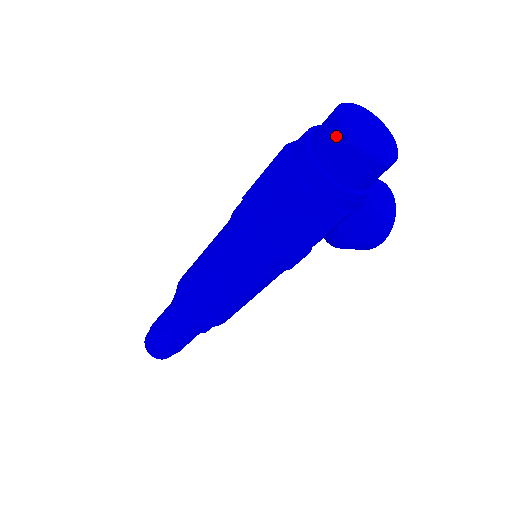
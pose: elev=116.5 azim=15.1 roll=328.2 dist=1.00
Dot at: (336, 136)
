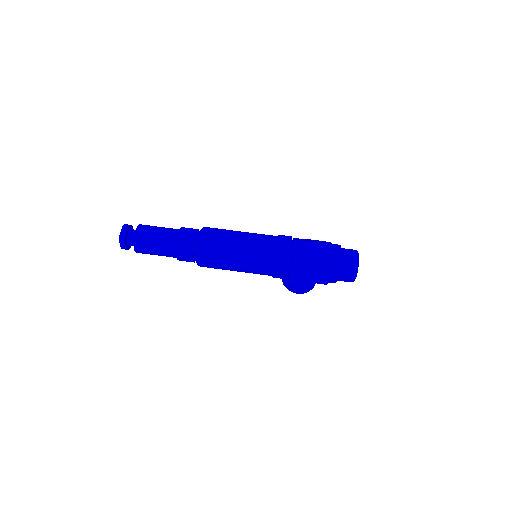
Dot at: (354, 262)
